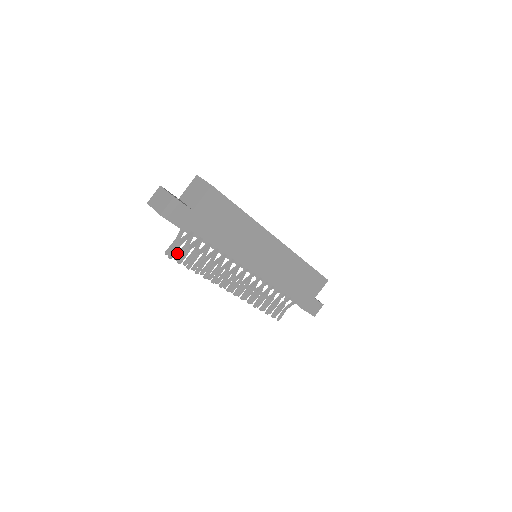
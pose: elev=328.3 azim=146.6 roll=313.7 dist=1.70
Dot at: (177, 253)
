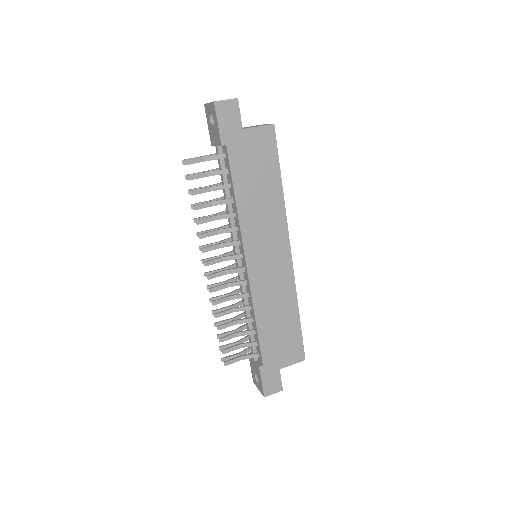
Dot at: occluded
